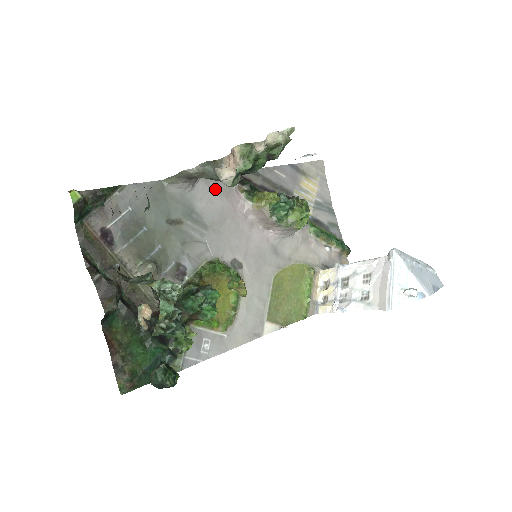
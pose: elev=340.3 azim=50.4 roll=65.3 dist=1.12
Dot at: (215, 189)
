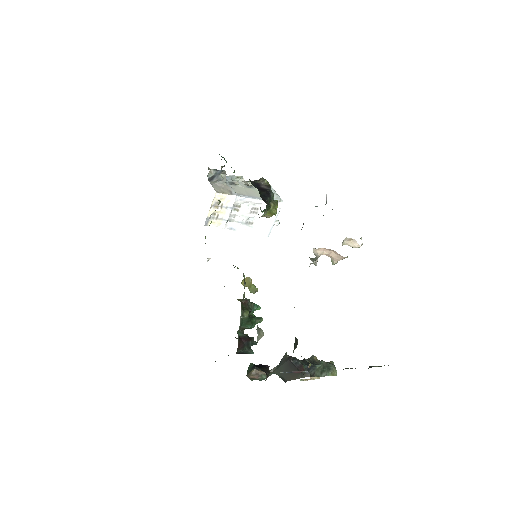
Dot at: occluded
